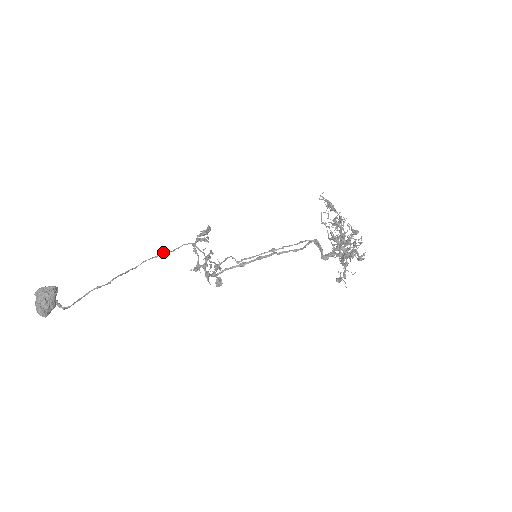
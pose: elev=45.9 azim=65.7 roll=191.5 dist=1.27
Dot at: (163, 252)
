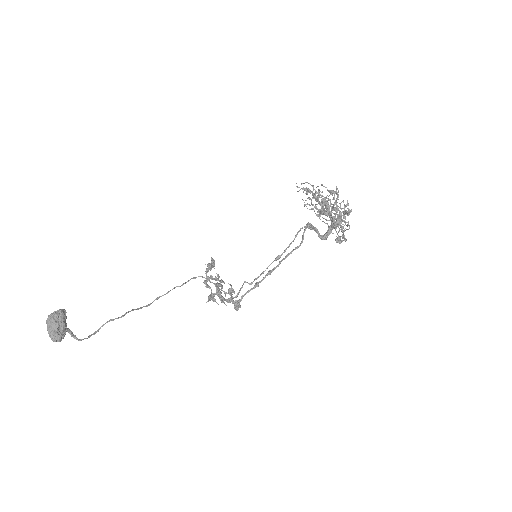
Dot at: (173, 288)
